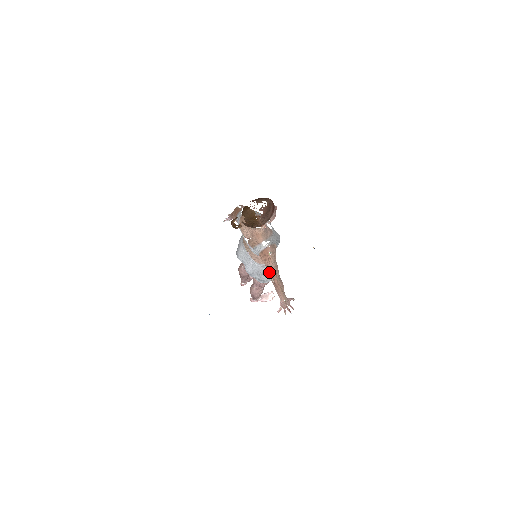
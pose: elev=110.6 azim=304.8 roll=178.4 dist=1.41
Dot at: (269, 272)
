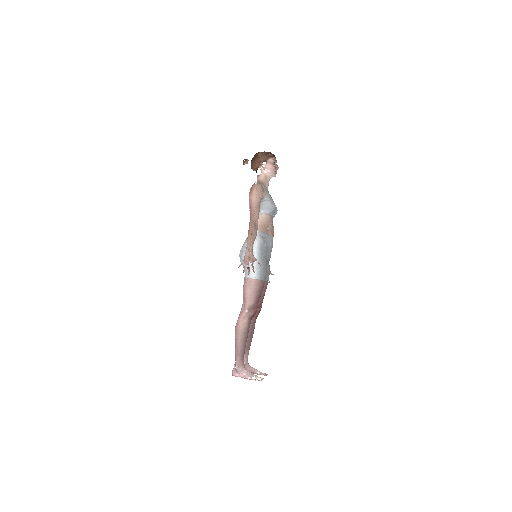
Dot at: (250, 214)
